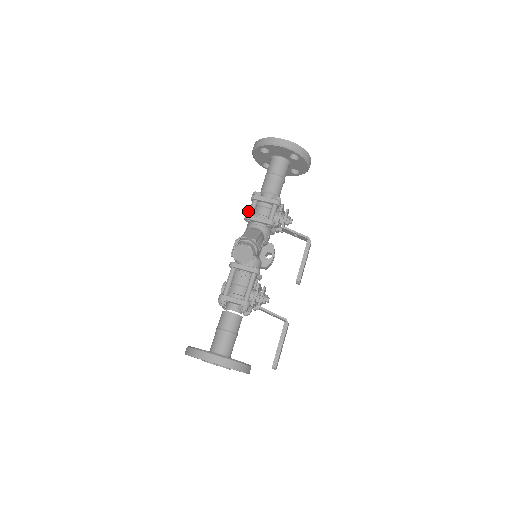
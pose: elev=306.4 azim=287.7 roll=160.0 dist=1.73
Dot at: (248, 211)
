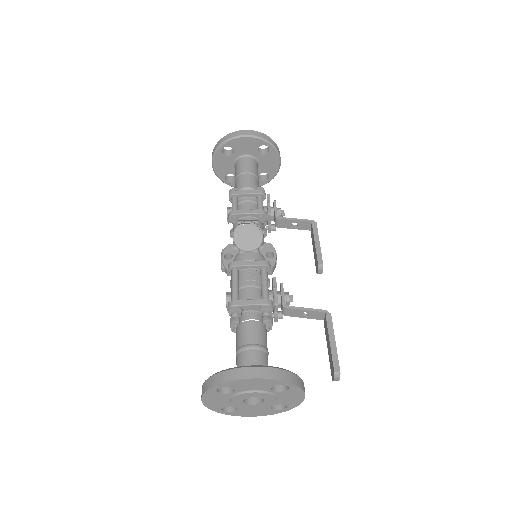
Dot at: occluded
